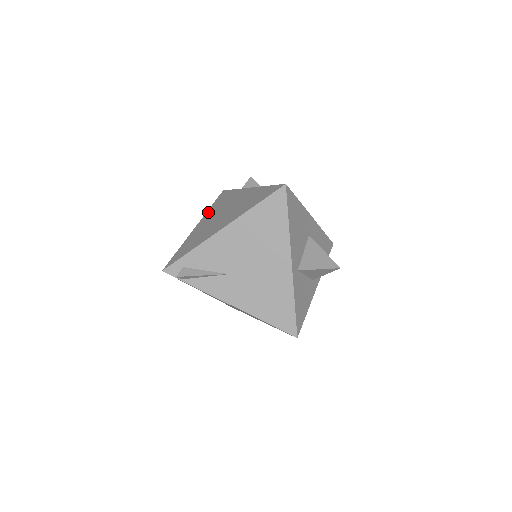
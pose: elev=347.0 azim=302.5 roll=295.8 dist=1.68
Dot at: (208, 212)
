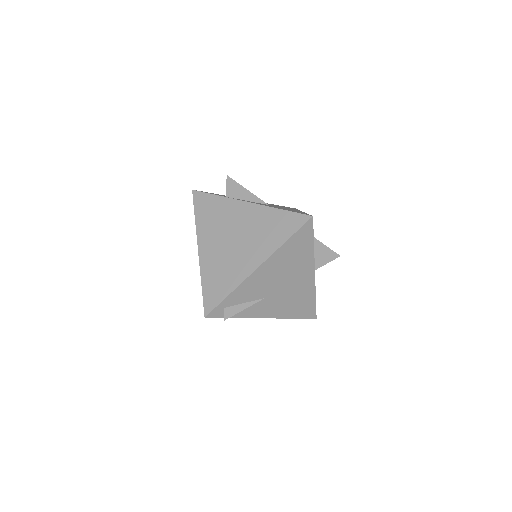
Dot at: (200, 228)
